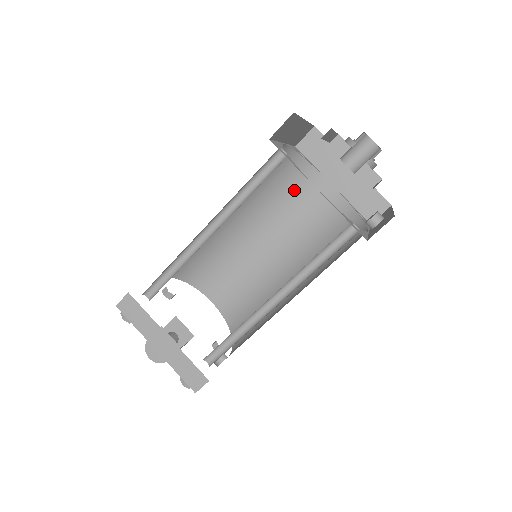
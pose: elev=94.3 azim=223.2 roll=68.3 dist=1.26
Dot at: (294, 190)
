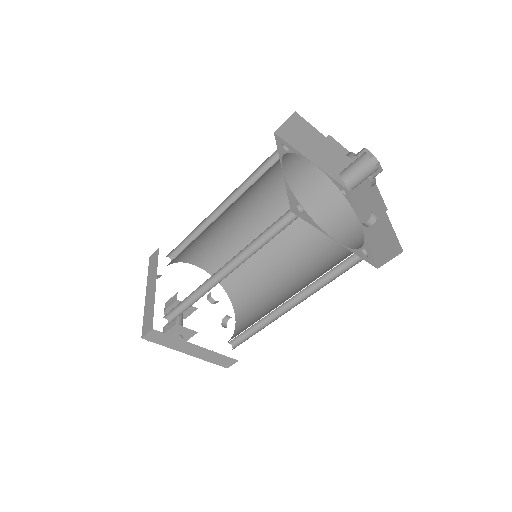
Dot at: (276, 175)
